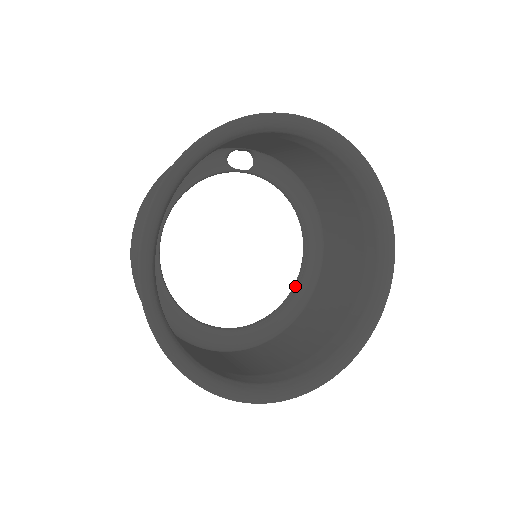
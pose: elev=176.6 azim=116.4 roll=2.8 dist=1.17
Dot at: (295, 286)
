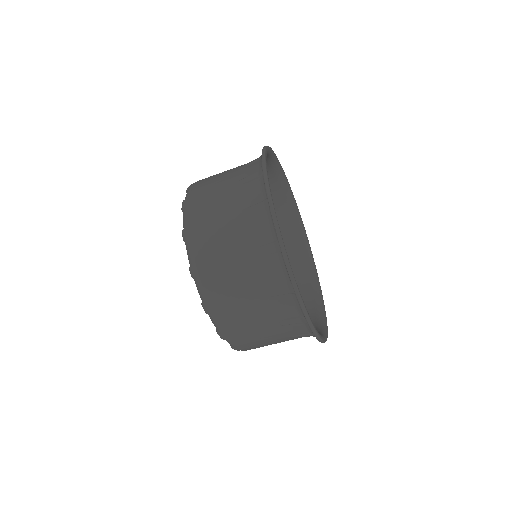
Dot at: occluded
